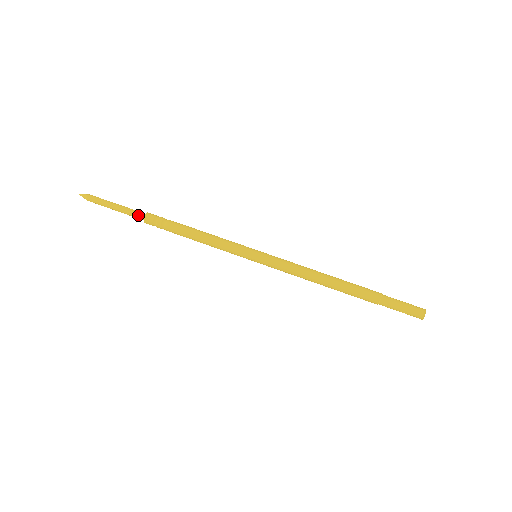
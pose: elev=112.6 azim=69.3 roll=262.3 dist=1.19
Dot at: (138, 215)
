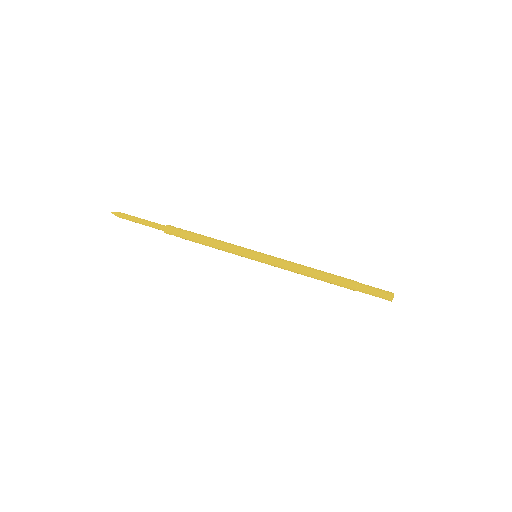
Dot at: (159, 228)
